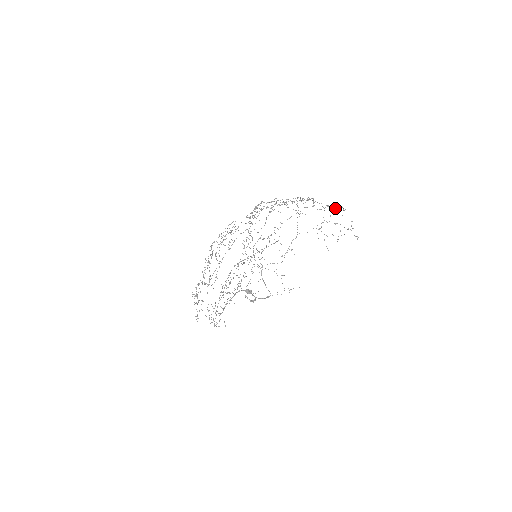
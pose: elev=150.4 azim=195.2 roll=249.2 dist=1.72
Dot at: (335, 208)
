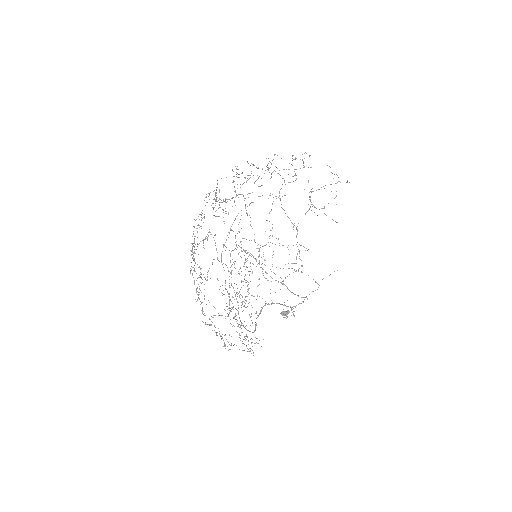
Dot at: occluded
